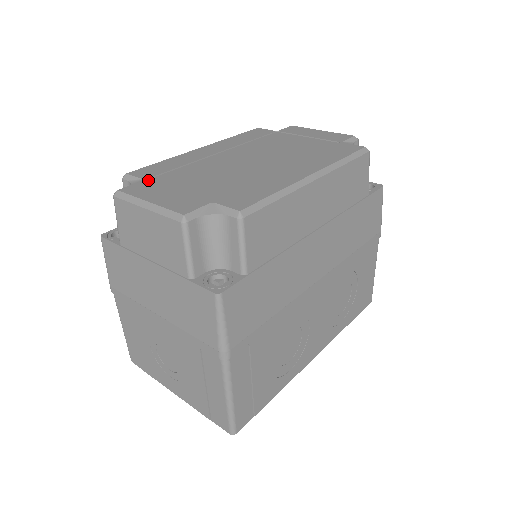
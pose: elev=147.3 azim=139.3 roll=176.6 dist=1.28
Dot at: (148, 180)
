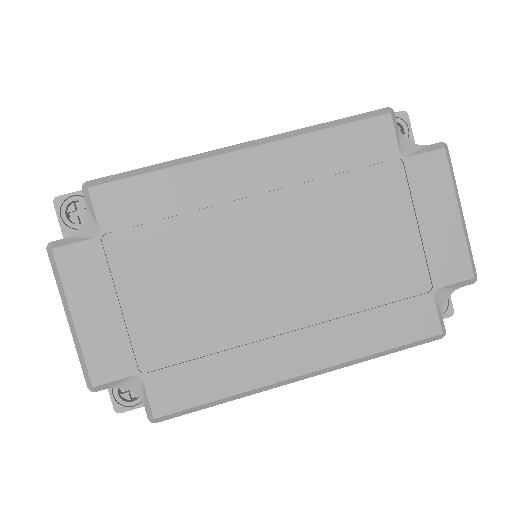
Dot at: (106, 237)
